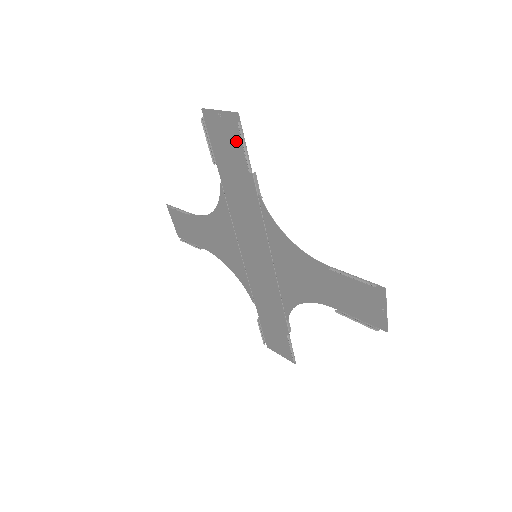
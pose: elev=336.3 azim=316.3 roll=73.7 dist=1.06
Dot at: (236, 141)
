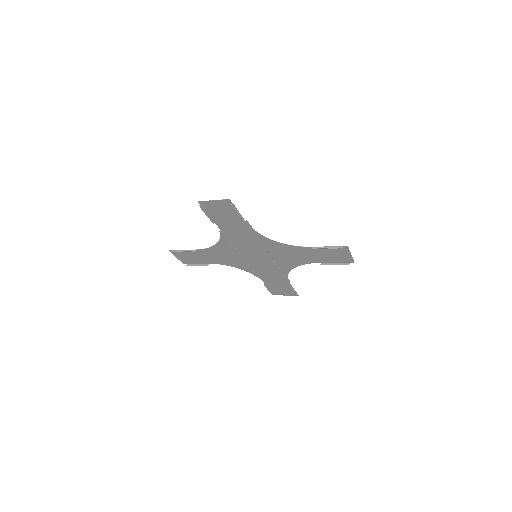
Dot at: (230, 211)
